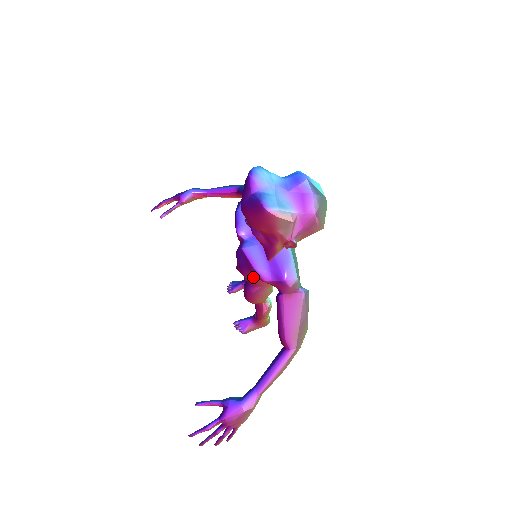
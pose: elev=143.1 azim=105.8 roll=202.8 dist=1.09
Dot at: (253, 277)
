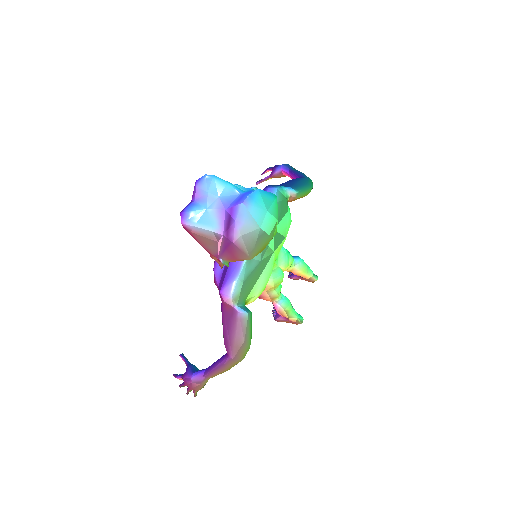
Dot at: occluded
